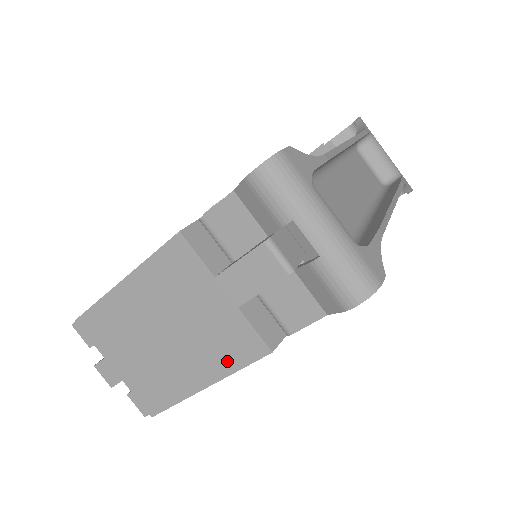
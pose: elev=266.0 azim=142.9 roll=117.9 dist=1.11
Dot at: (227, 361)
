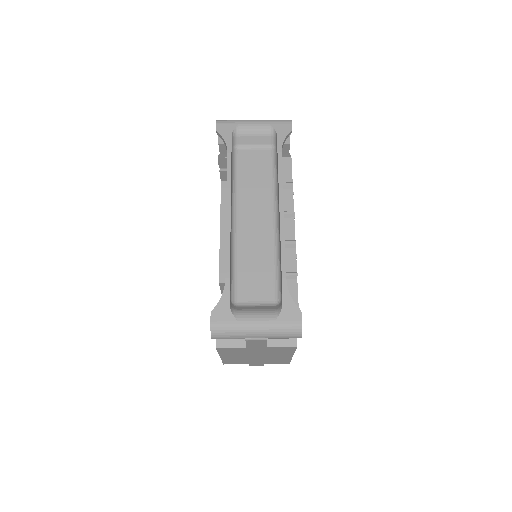
Dot at: (287, 352)
